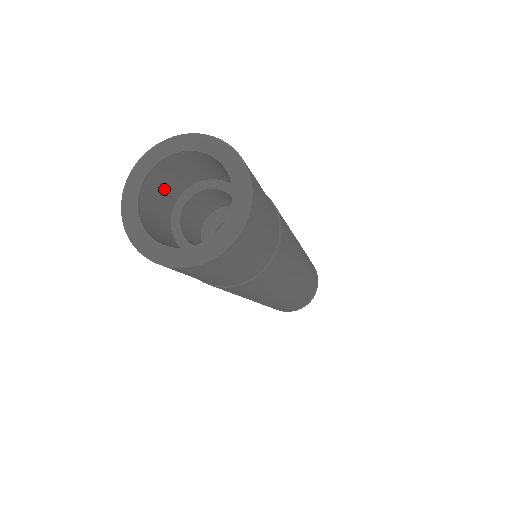
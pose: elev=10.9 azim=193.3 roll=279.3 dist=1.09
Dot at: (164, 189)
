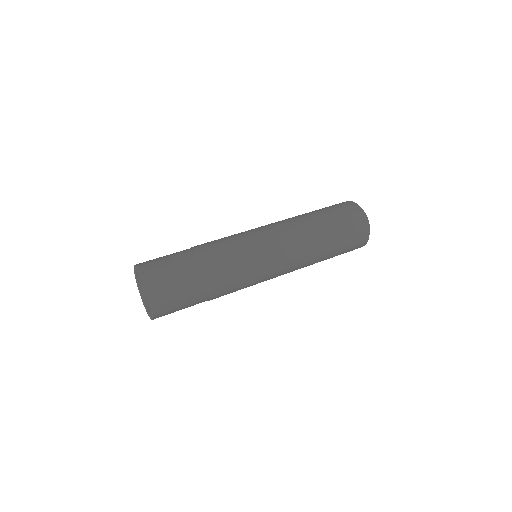
Dot at: occluded
